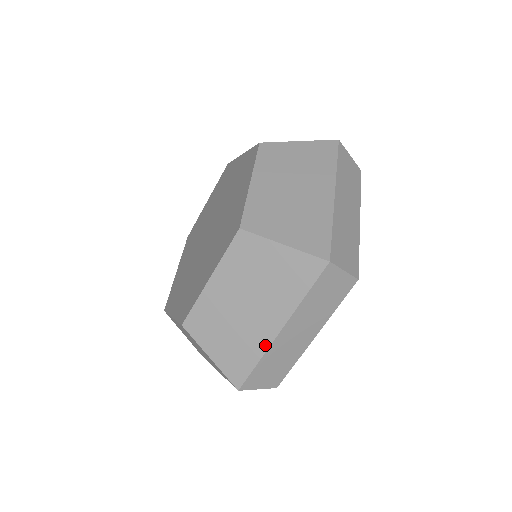
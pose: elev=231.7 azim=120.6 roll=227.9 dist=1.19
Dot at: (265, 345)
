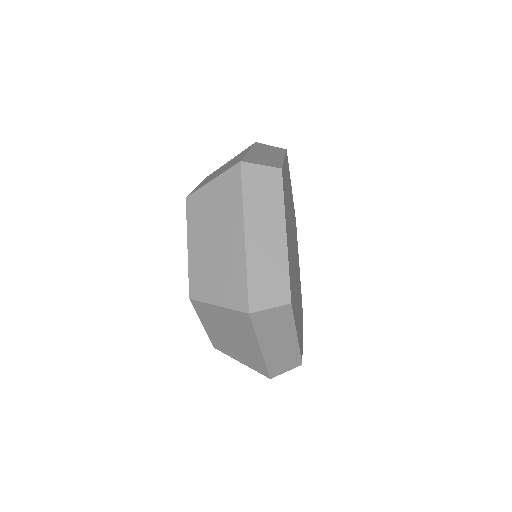
Dot at: (260, 357)
